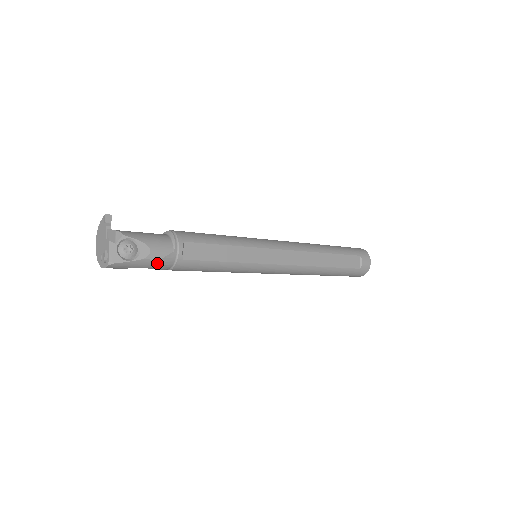
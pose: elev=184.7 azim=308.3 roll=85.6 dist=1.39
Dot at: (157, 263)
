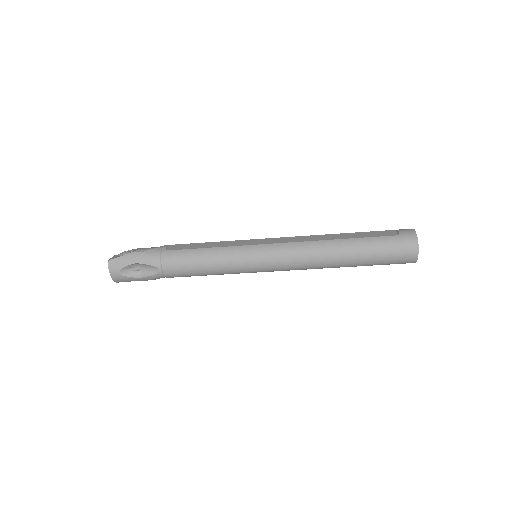
Dot at: (145, 255)
